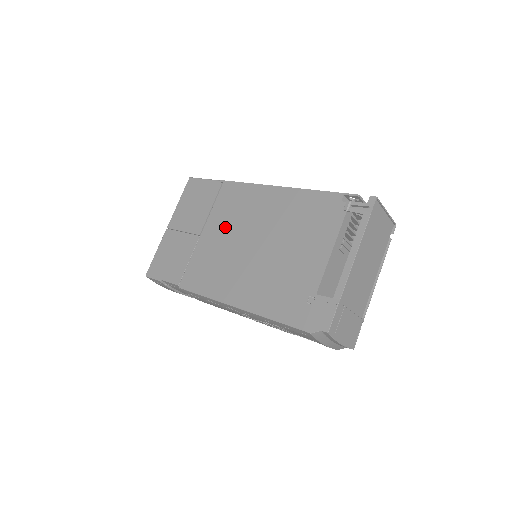
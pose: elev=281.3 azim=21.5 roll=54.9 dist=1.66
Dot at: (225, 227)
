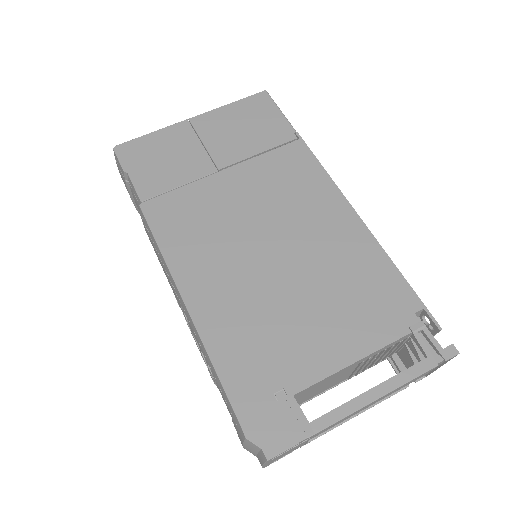
Dot at: (256, 194)
